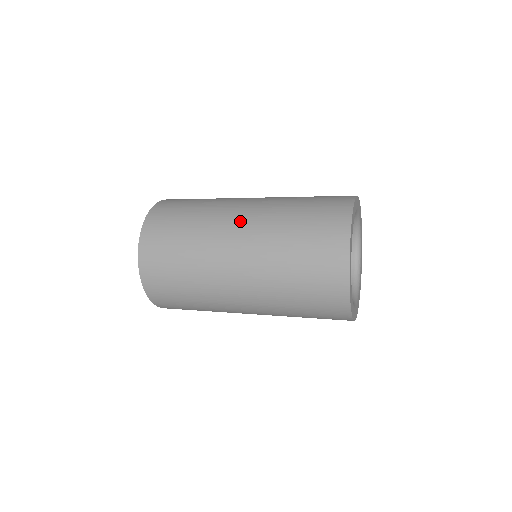
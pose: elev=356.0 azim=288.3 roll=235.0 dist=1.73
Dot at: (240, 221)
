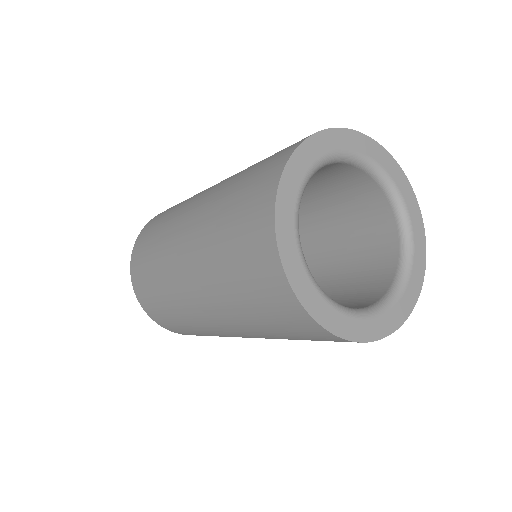
Dot at: (192, 210)
